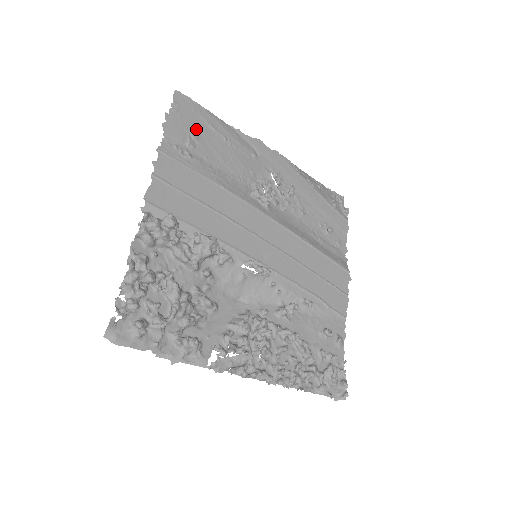
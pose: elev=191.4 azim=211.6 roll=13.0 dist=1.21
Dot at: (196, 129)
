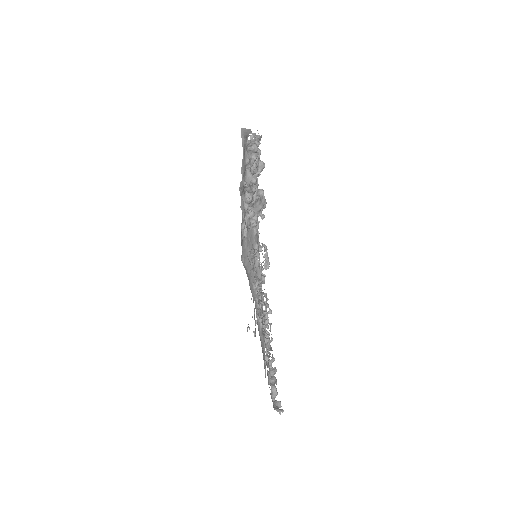
Dot at: occluded
